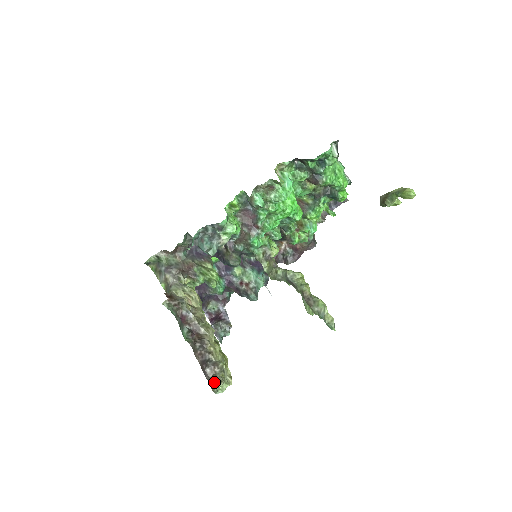
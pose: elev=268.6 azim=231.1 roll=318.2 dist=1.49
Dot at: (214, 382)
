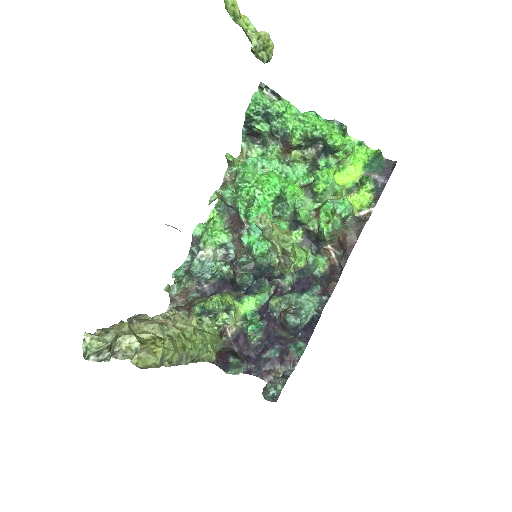
Dot at: (84, 343)
